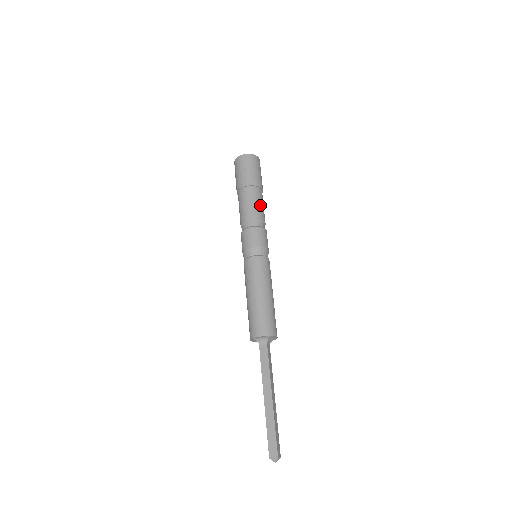
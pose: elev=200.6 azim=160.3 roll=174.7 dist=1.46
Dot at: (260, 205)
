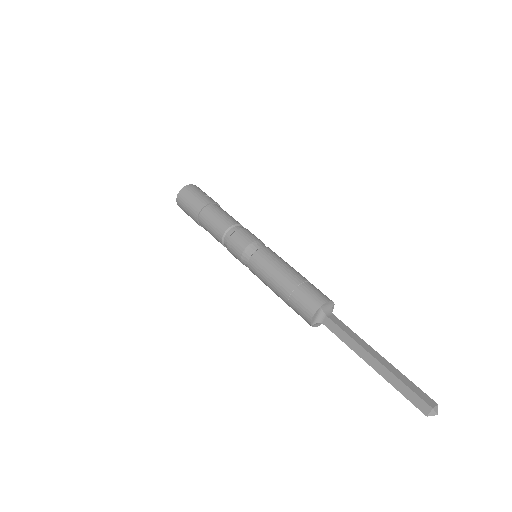
Dot at: occluded
